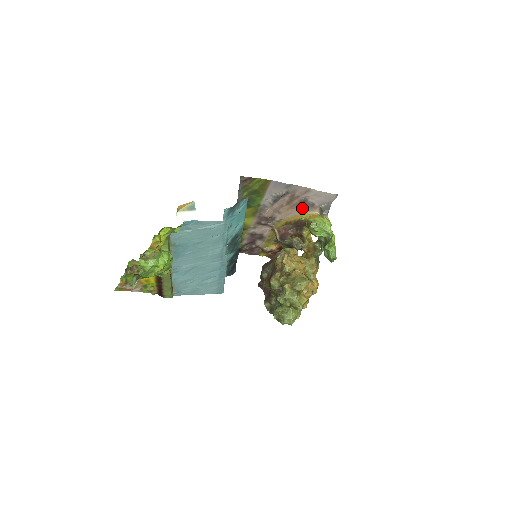
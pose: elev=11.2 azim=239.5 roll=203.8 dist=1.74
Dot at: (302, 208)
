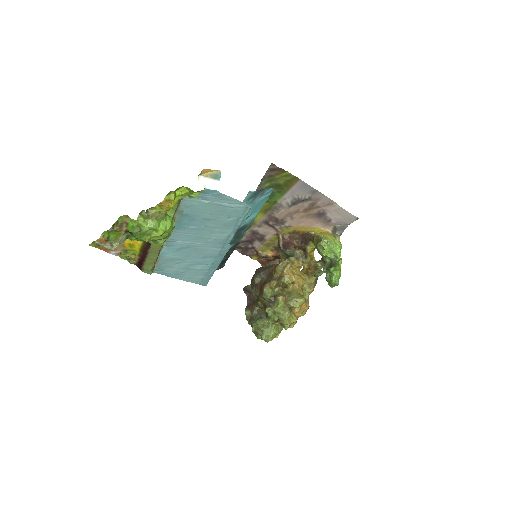
Dot at: (317, 221)
